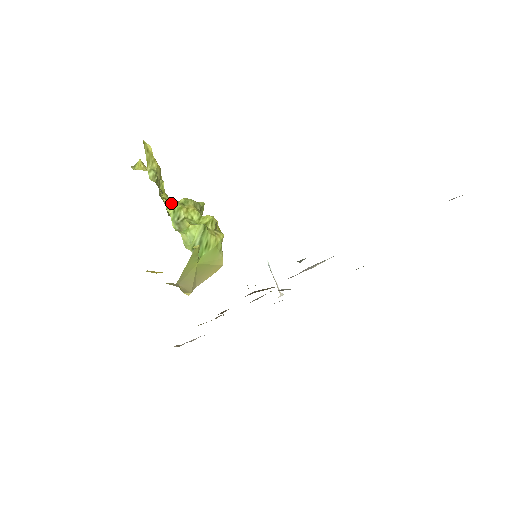
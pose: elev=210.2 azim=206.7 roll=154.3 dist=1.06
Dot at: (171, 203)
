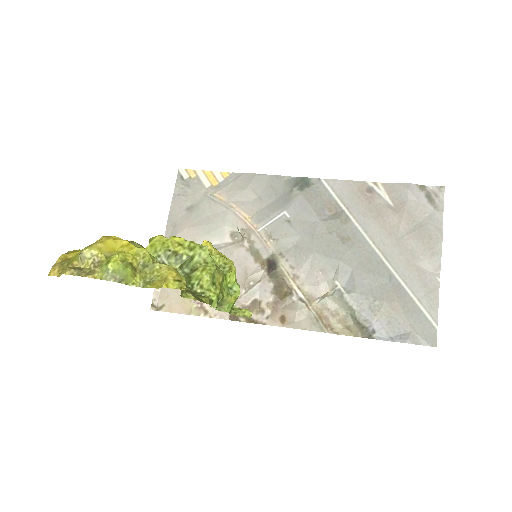
Dot at: (211, 298)
